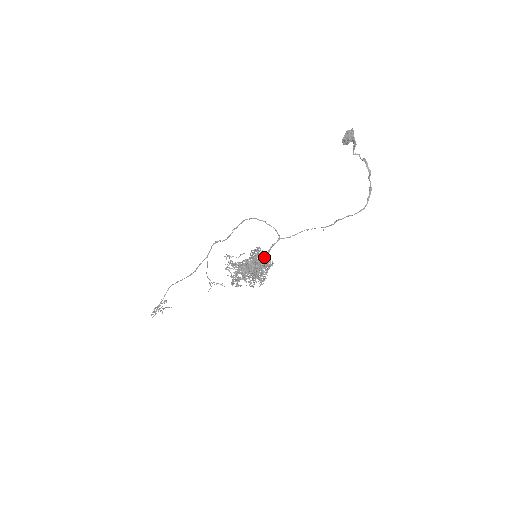
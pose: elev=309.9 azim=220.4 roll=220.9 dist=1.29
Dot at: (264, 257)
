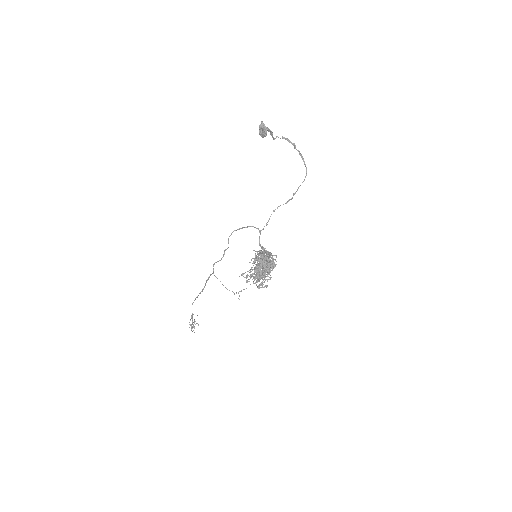
Dot at: occluded
